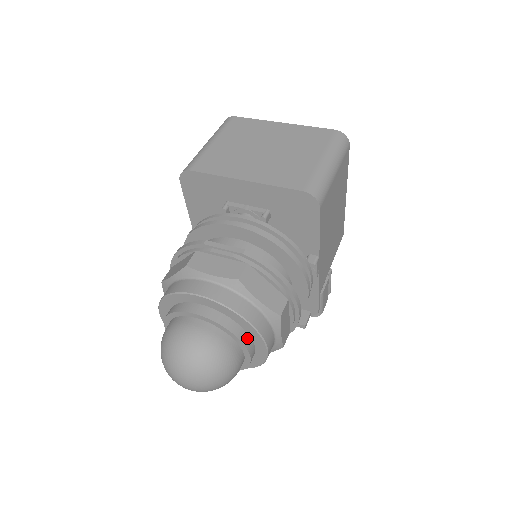
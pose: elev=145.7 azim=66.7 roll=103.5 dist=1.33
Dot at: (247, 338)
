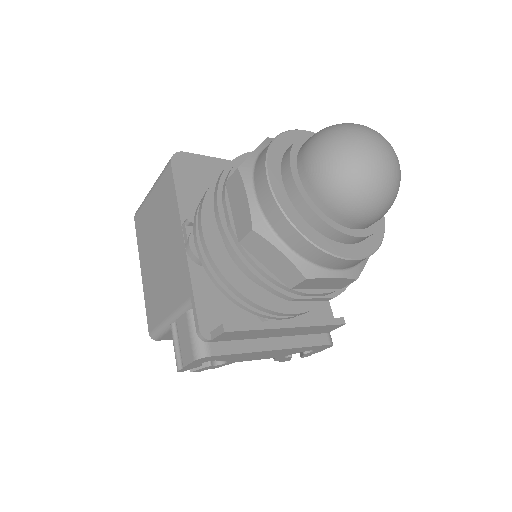
Dot at: occluded
